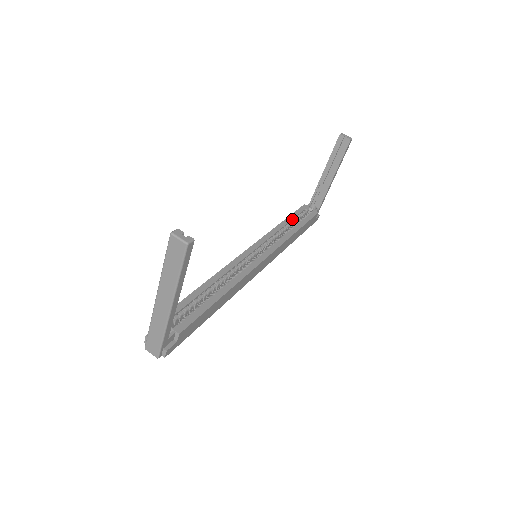
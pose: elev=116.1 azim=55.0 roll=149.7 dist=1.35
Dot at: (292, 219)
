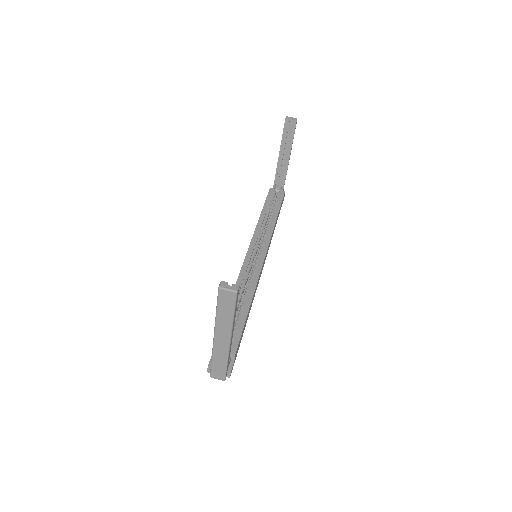
Dot at: (267, 207)
